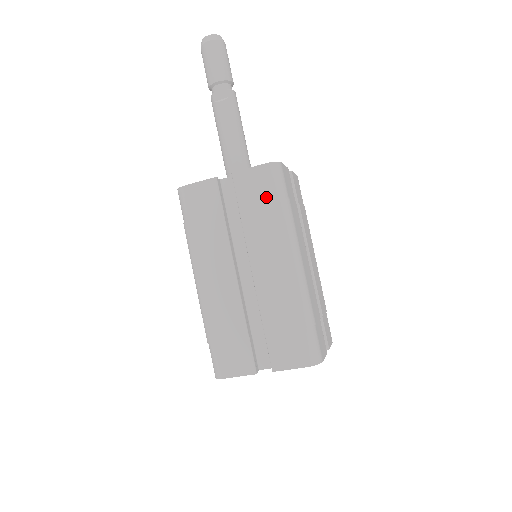
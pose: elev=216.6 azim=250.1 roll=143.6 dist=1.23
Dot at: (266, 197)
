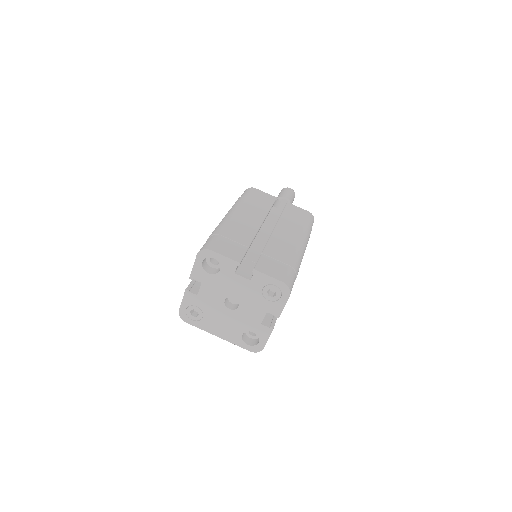
Dot at: (302, 219)
